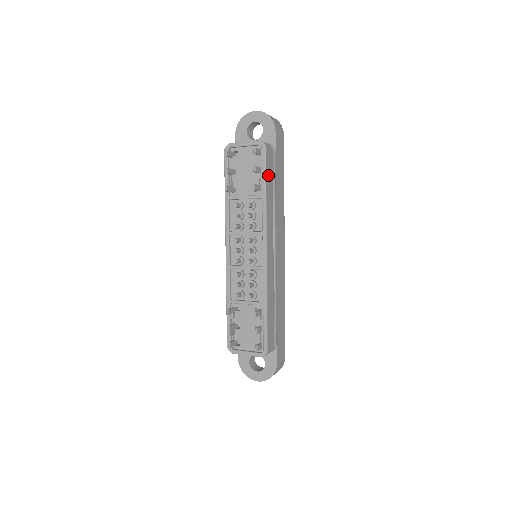
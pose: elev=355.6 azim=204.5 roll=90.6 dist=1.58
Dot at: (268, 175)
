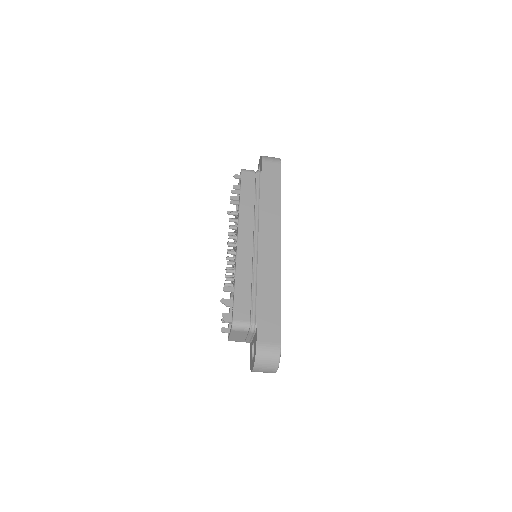
Dot at: (245, 187)
